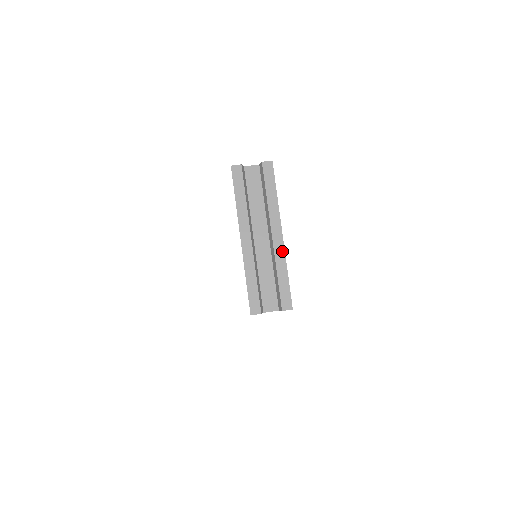
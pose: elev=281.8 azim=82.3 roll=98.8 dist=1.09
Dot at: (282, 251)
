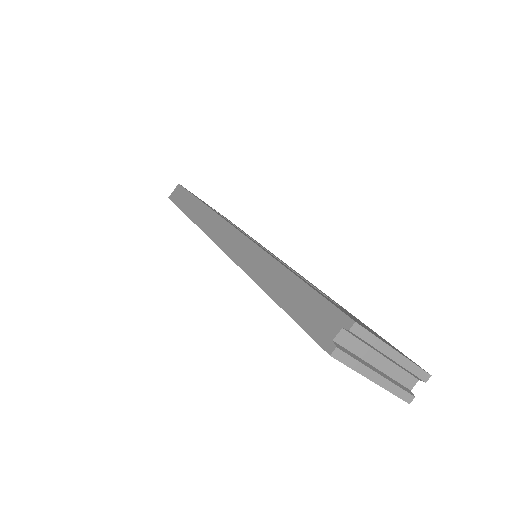
Dot at: (403, 359)
